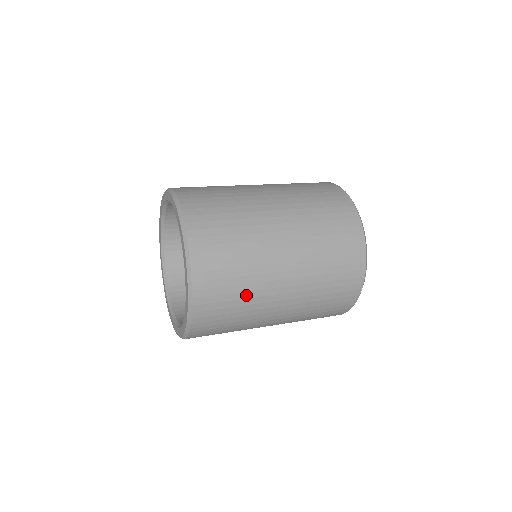
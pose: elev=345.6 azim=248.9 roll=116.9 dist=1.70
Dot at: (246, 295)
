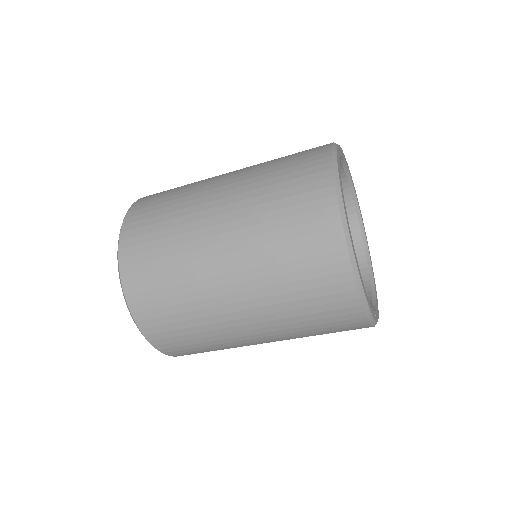
Dot at: (185, 188)
